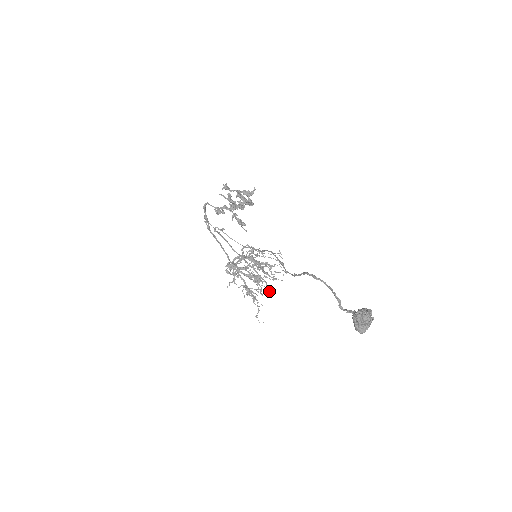
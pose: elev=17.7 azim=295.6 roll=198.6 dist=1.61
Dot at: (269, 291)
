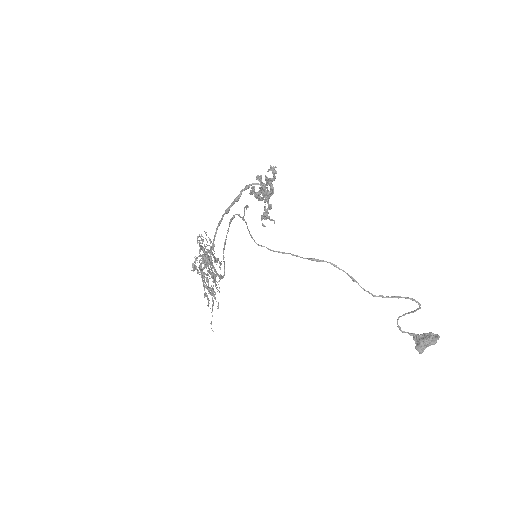
Dot at: occluded
